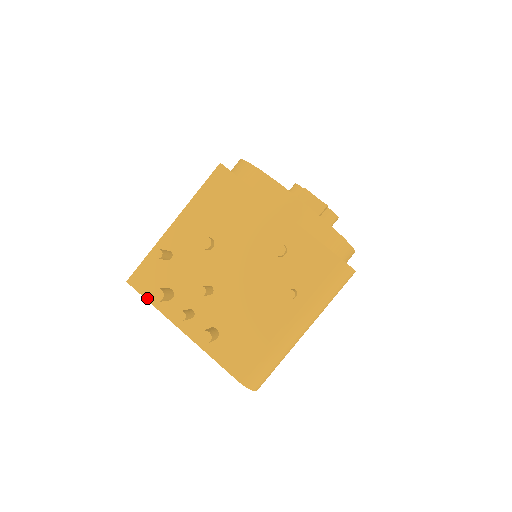
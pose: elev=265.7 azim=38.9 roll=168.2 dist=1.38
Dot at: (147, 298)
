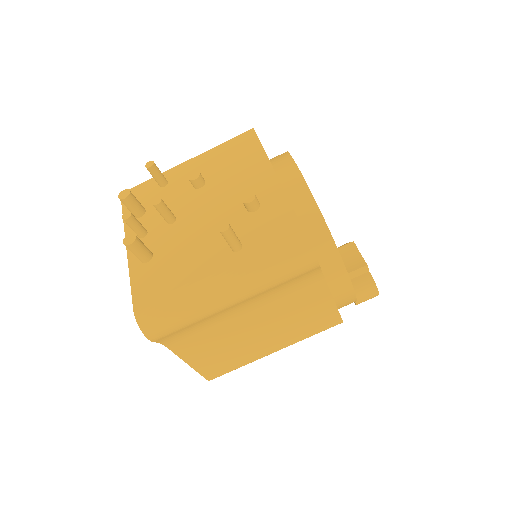
Dot at: (124, 210)
